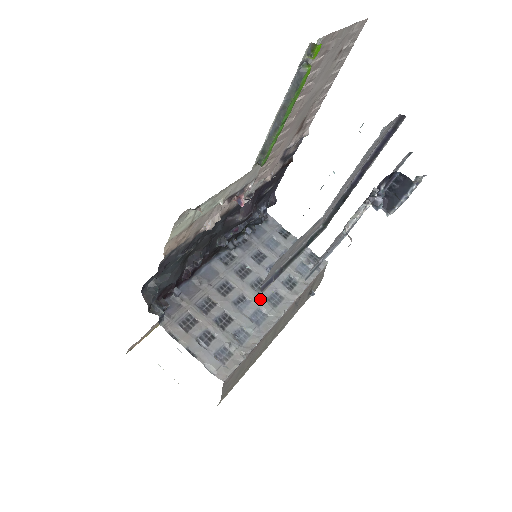
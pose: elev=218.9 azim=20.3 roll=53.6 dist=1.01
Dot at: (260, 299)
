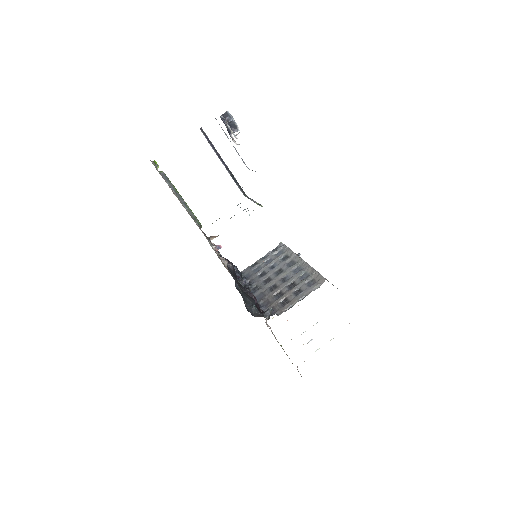
Dot at: (287, 270)
